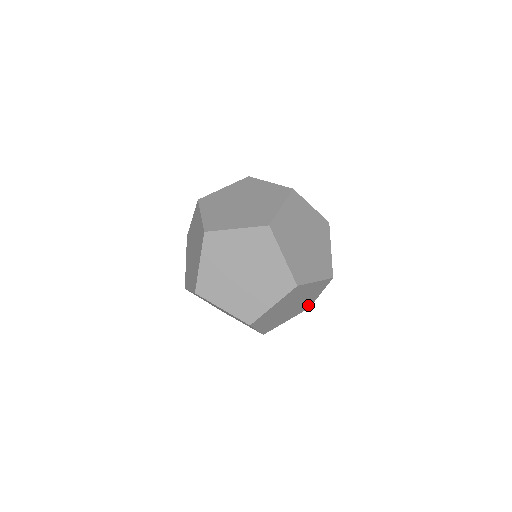
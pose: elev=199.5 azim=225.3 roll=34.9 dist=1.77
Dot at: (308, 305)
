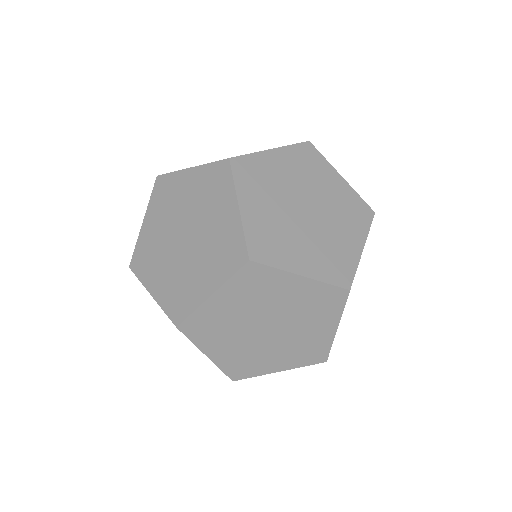
Dot at: occluded
